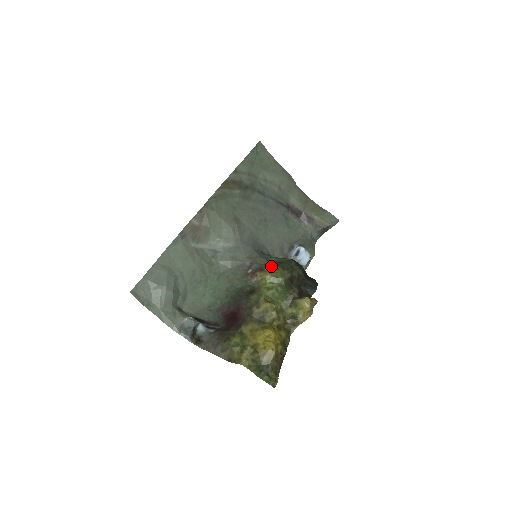
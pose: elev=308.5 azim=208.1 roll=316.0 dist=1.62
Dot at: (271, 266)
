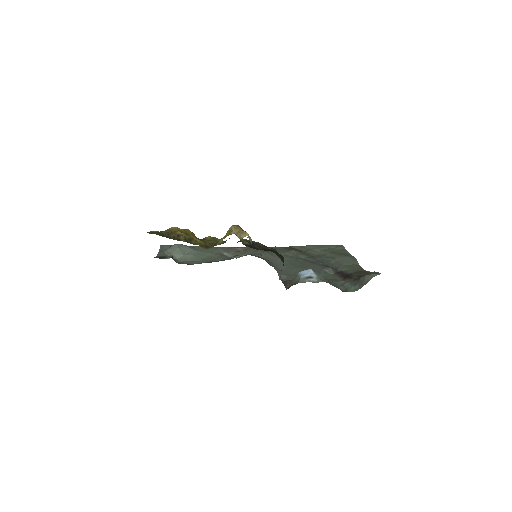
Dot at: occluded
